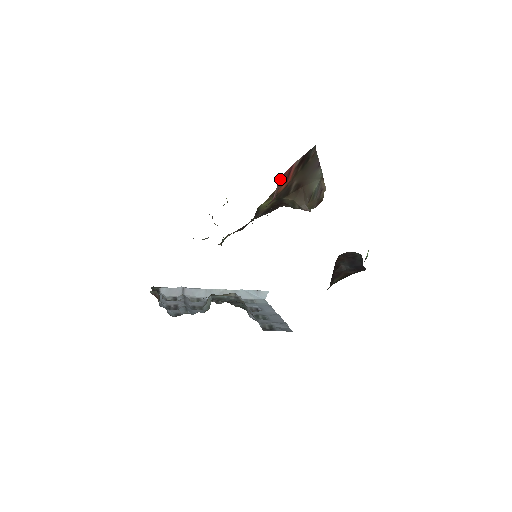
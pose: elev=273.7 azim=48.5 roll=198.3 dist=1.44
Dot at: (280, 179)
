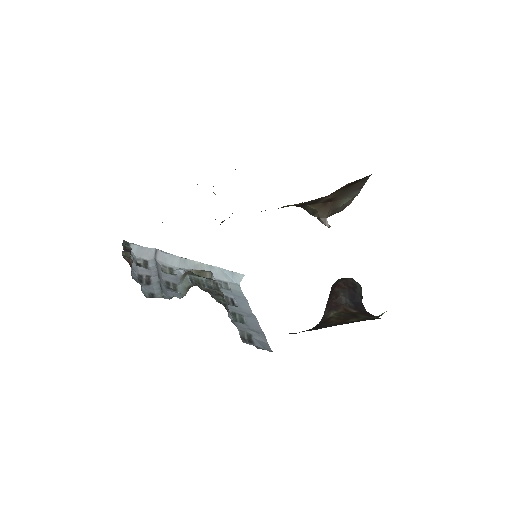
Dot at: occluded
